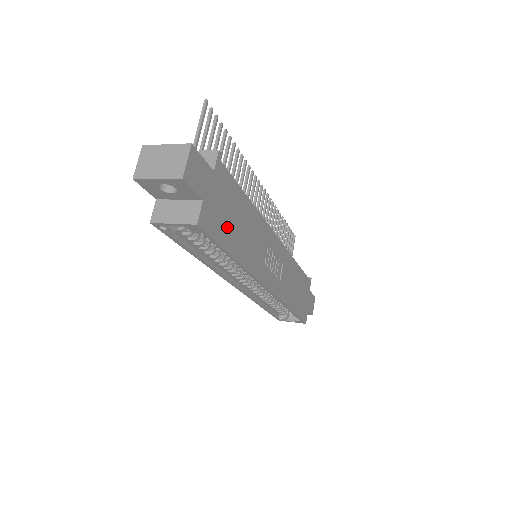
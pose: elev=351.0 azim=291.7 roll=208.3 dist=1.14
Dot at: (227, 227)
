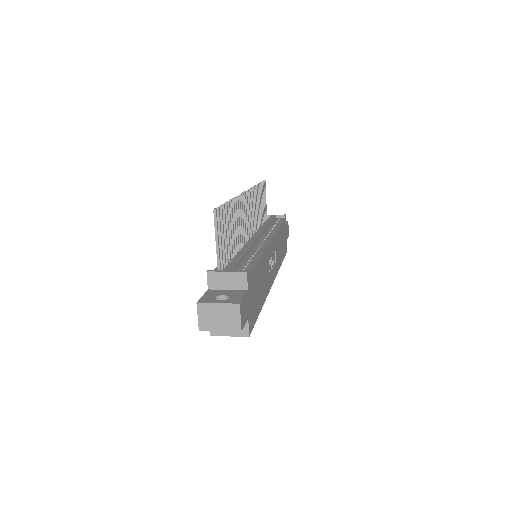
Dot at: (256, 302)
